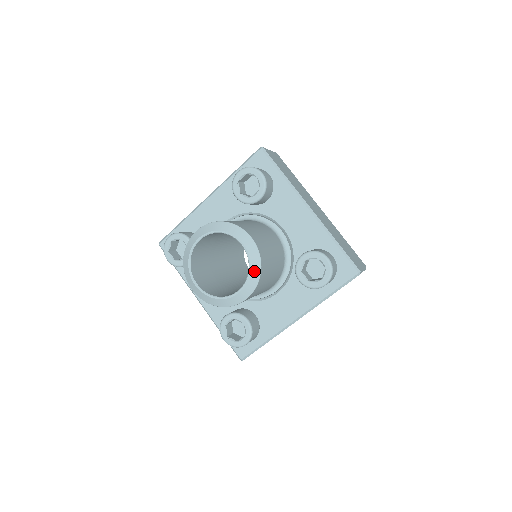
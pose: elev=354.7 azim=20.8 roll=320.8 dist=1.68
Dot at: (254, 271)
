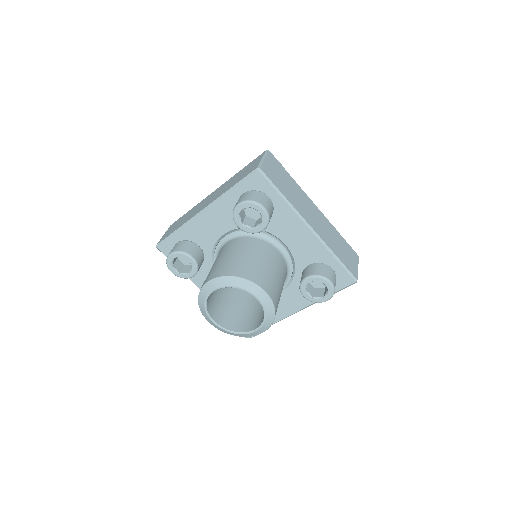
Dot at: (269, 317)
